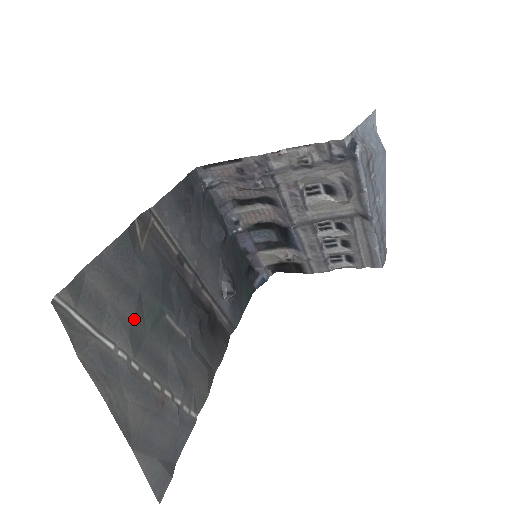
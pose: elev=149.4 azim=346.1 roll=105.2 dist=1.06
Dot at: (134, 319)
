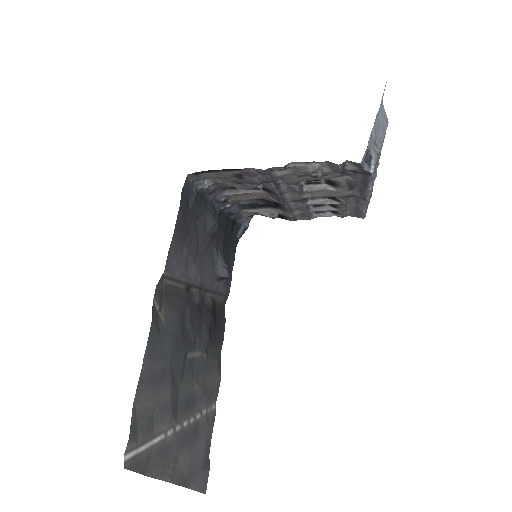
Dot at: (171, 394)
